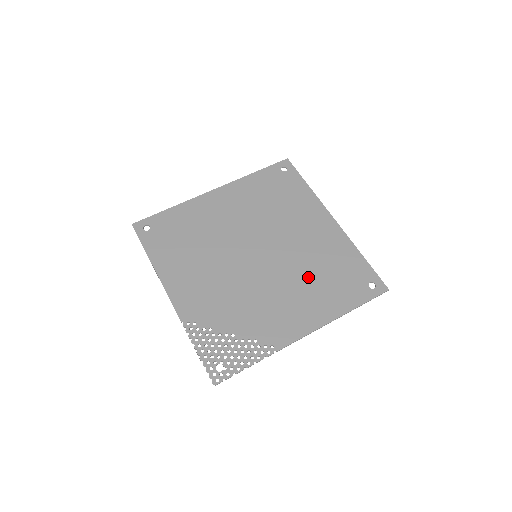
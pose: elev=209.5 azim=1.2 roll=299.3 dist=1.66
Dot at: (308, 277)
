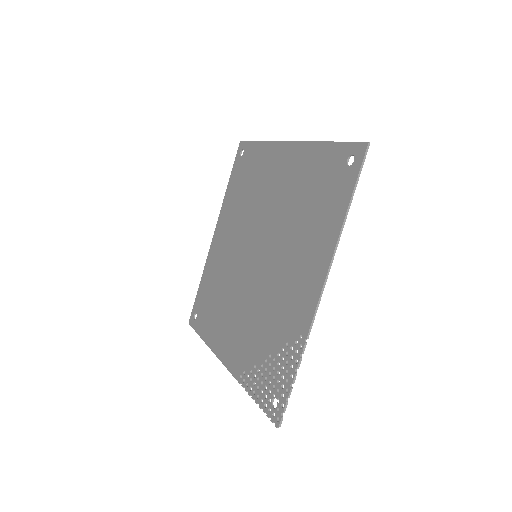
Dot at: (296, 227)
